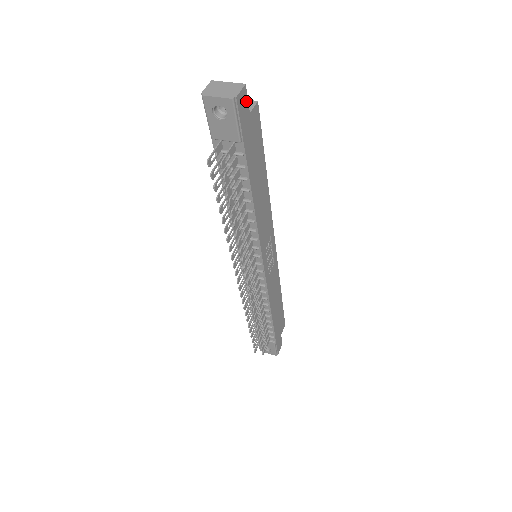
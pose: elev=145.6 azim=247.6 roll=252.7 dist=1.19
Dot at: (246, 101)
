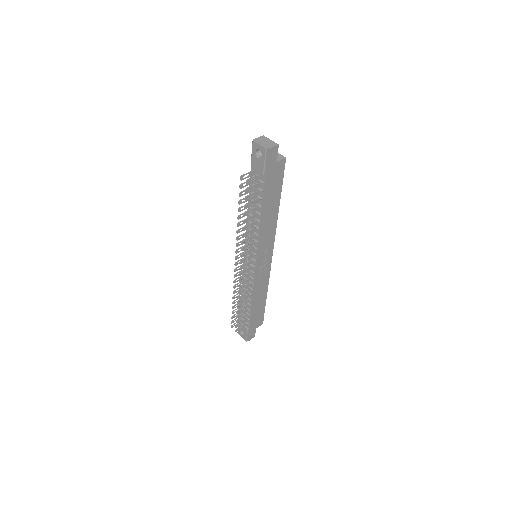
Dot at: (276, 154)
